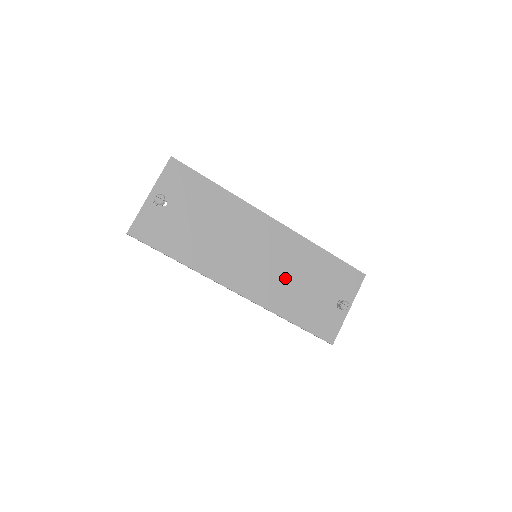
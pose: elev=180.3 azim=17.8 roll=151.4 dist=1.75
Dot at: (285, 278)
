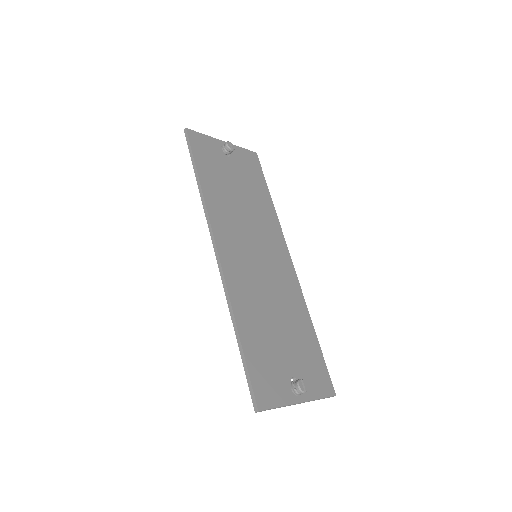
Dot at: (265, 297)
